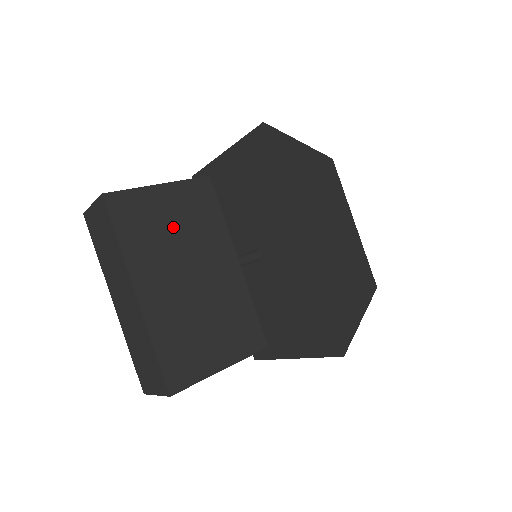
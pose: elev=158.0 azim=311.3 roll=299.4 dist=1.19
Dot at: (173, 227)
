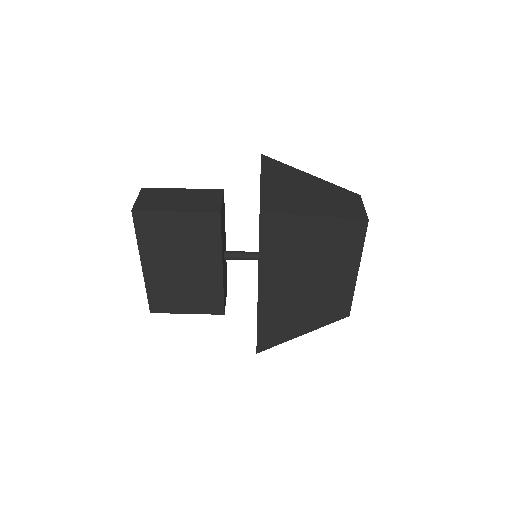
Dot at: (178, 238)
